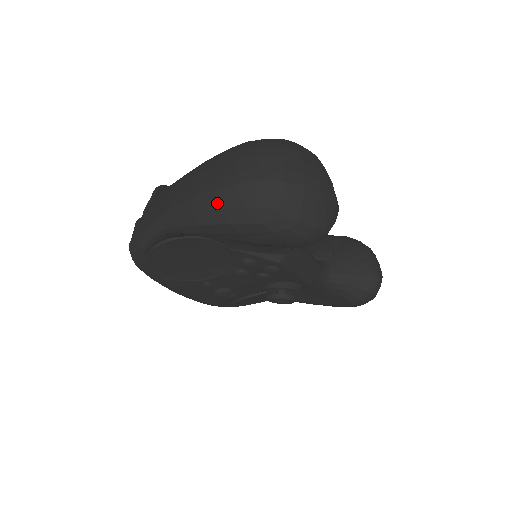
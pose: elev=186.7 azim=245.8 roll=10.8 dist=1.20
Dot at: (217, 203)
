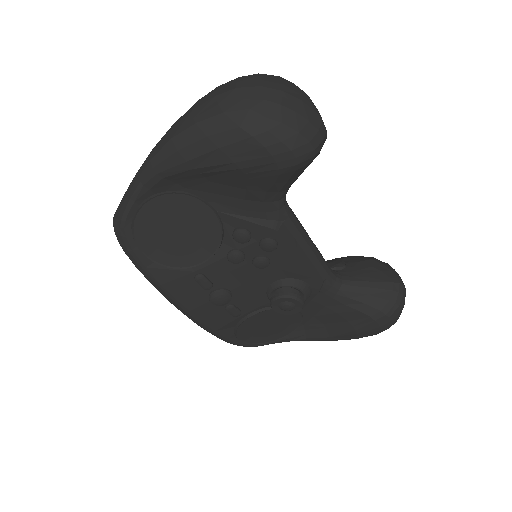
Dot at: (194, 119)
